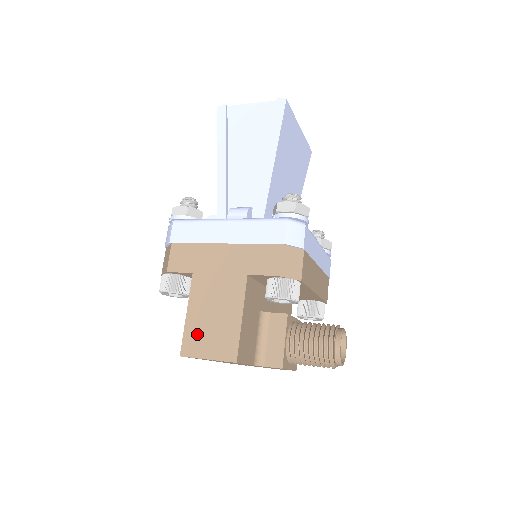
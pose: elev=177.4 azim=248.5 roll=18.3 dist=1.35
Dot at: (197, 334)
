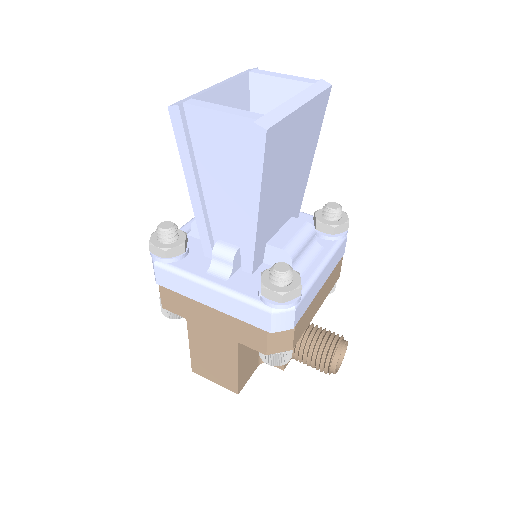
Dot at: (202, 364)
